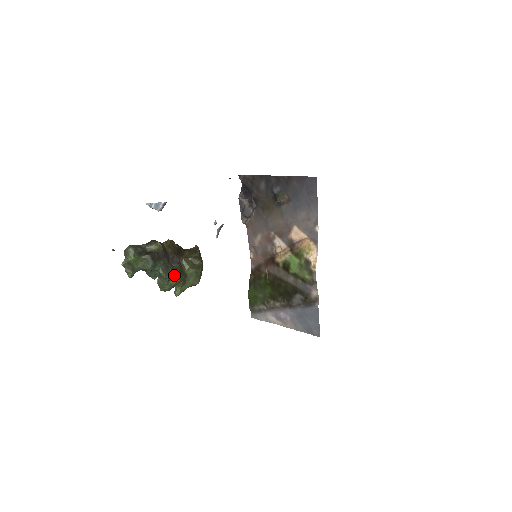
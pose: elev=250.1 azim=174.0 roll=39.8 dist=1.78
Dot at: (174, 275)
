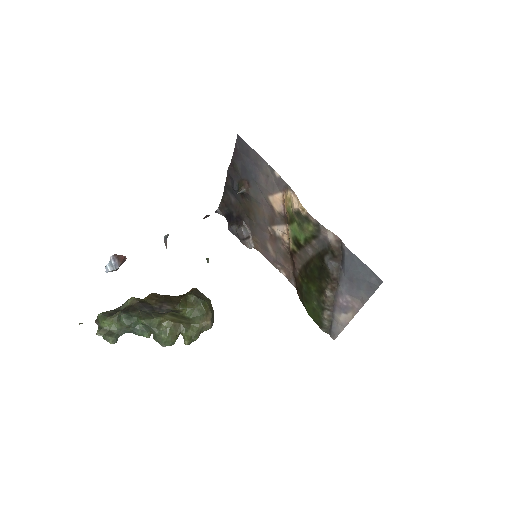
Dot at: (159, 318)
